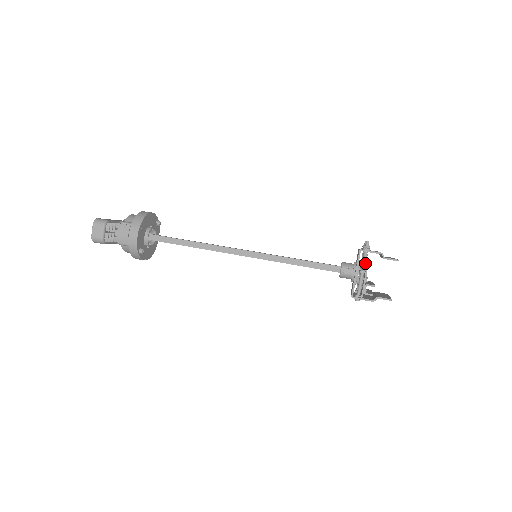
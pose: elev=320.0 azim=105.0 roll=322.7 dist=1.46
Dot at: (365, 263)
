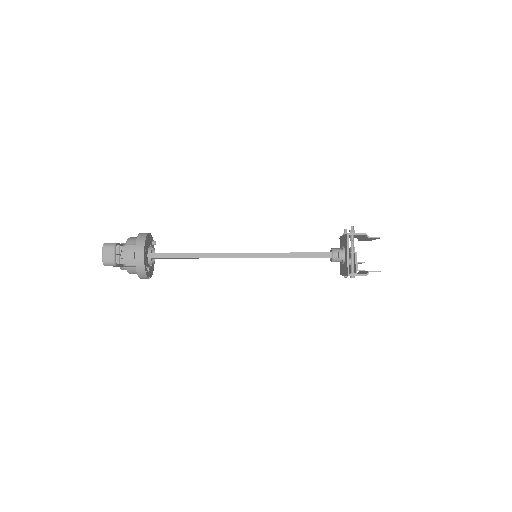
Dot at: (353, 245)
